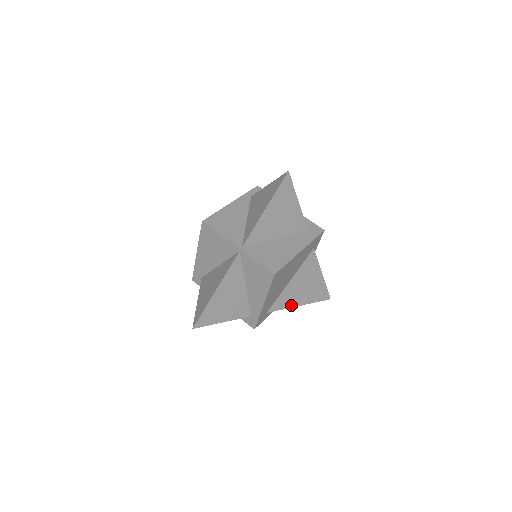
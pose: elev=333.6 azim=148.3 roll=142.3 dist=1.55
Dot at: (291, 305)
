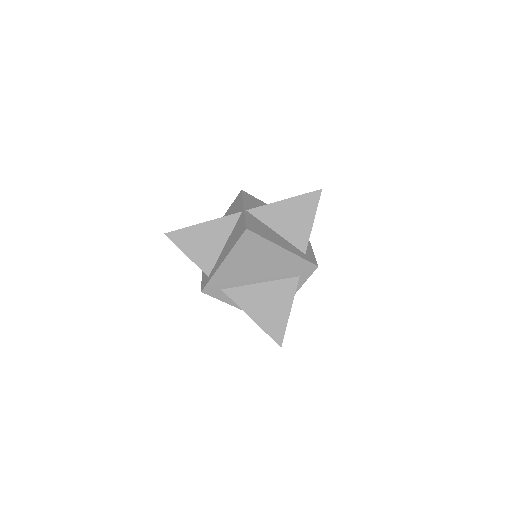
Dot at: (245, 308)
